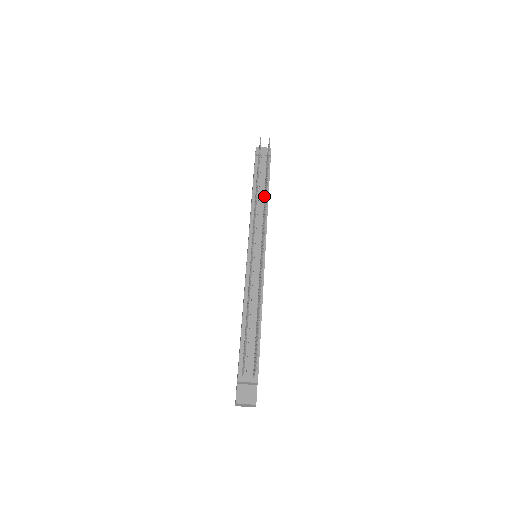
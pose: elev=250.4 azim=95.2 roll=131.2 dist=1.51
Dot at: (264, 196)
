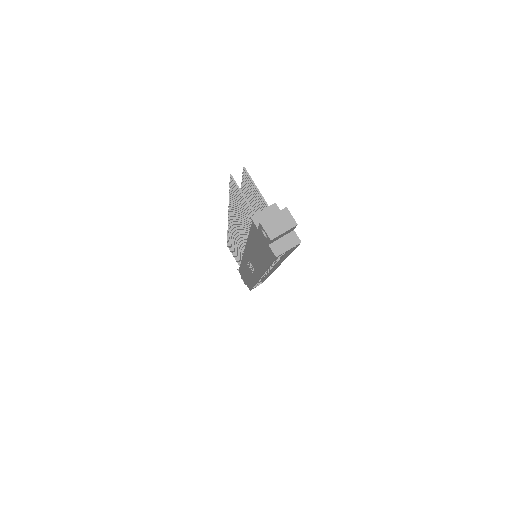
Dot at: occluded
